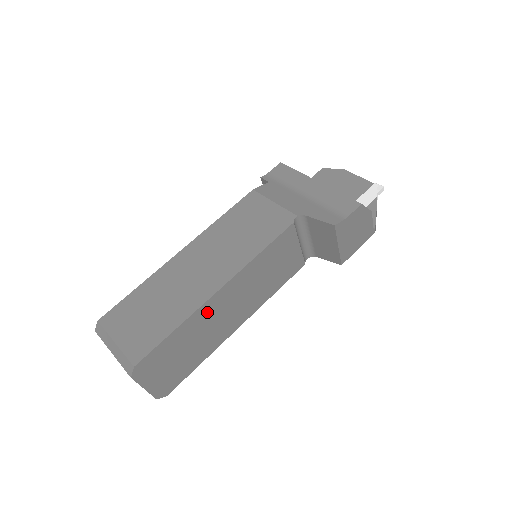
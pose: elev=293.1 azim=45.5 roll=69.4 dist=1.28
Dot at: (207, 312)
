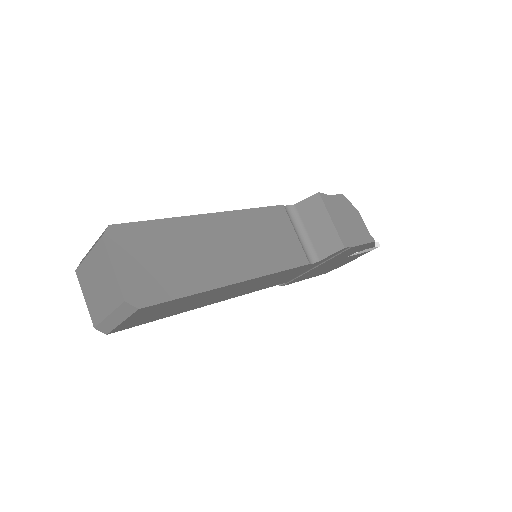
Dot at: (197, 229)
